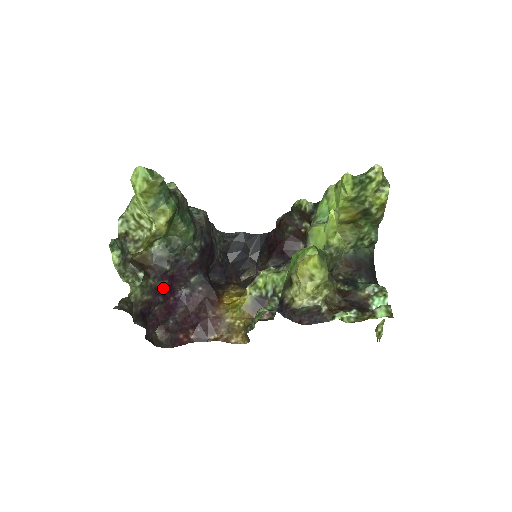
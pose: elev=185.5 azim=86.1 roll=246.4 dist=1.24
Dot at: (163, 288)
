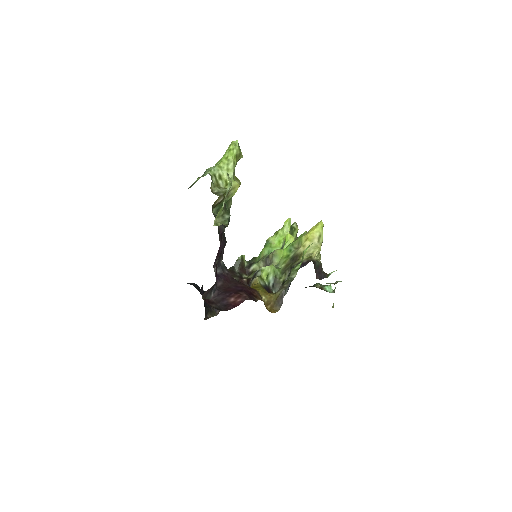
Dot at: occluded
